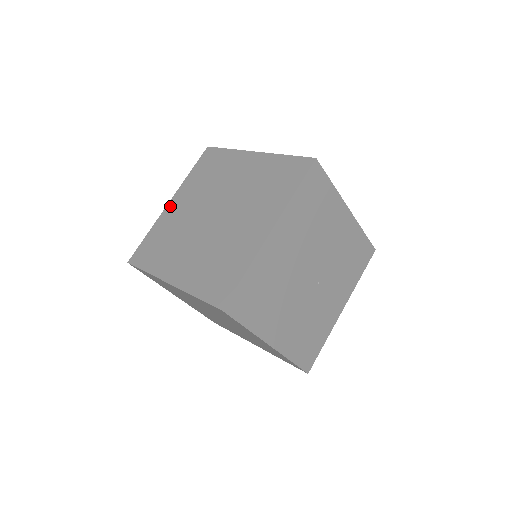
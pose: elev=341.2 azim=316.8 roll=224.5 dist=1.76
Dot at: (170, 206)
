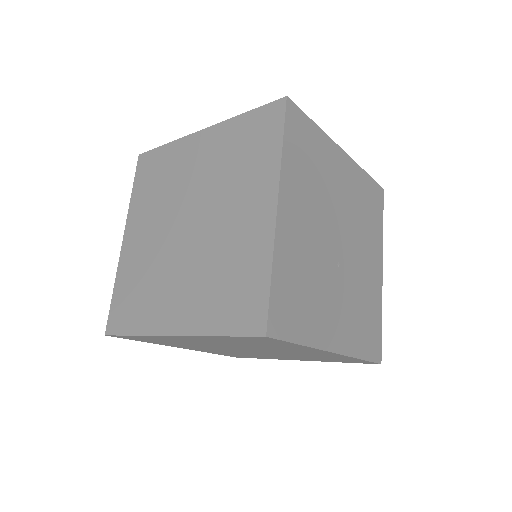
Dot at: occluded
